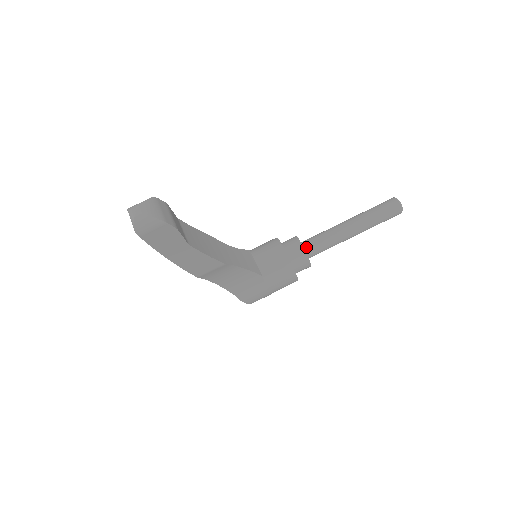
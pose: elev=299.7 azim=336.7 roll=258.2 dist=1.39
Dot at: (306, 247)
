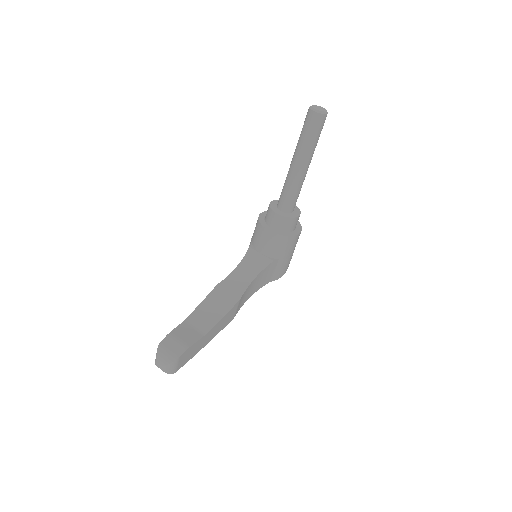
Dot at: (283, 209)
